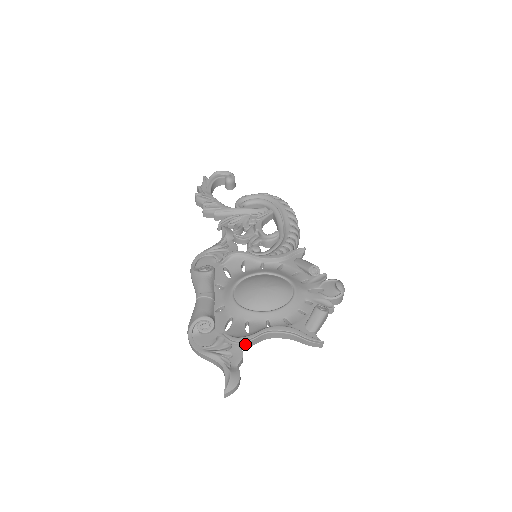
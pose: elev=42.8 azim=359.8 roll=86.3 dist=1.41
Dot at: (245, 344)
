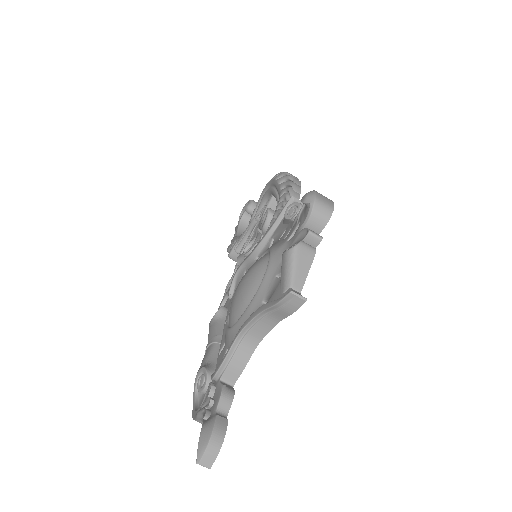
Dot at: (228, 373)
